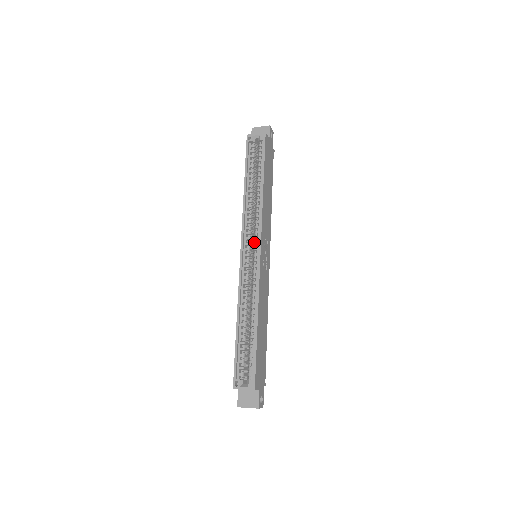
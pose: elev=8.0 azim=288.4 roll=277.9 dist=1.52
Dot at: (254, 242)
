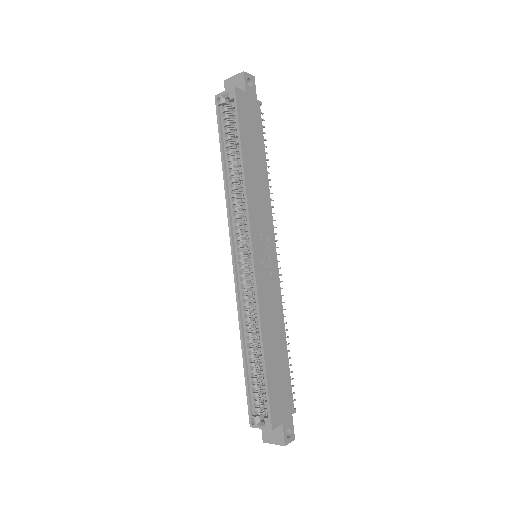
Dot at: (247, 242)
